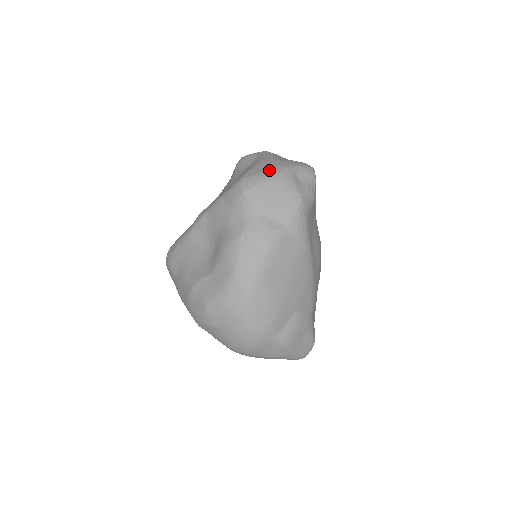
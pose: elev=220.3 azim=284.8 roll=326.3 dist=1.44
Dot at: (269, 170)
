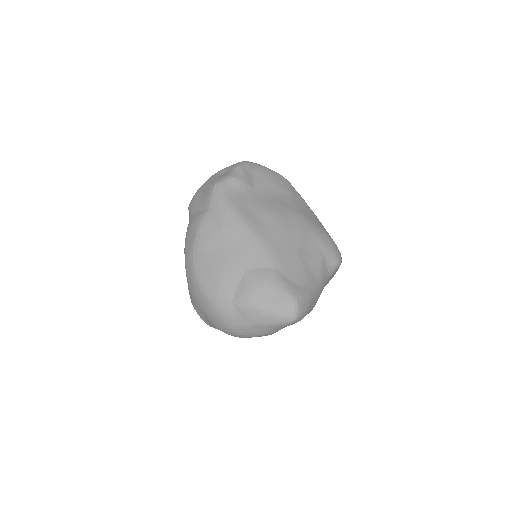
Dot at: occluded
